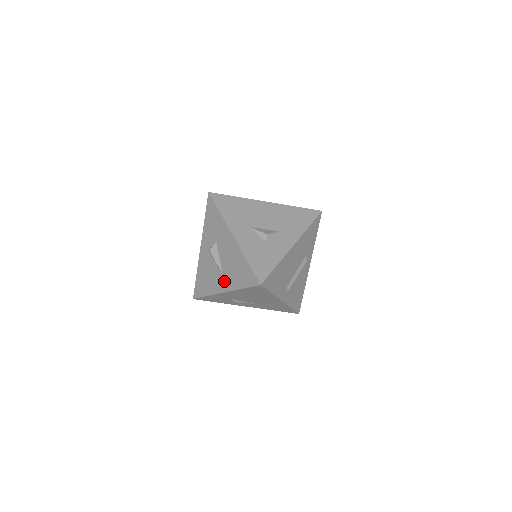
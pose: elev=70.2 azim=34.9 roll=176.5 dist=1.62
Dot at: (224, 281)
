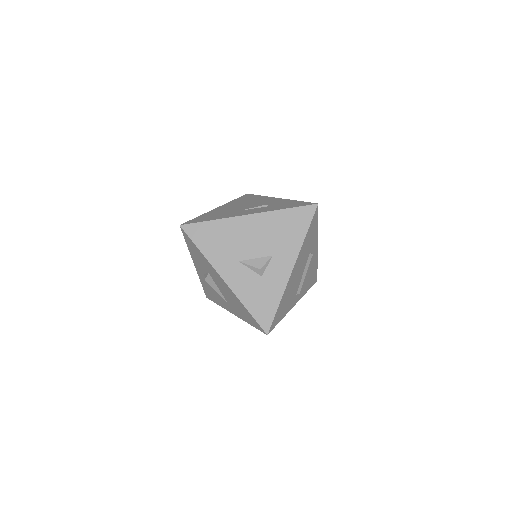
Dot at: (230, 307)
